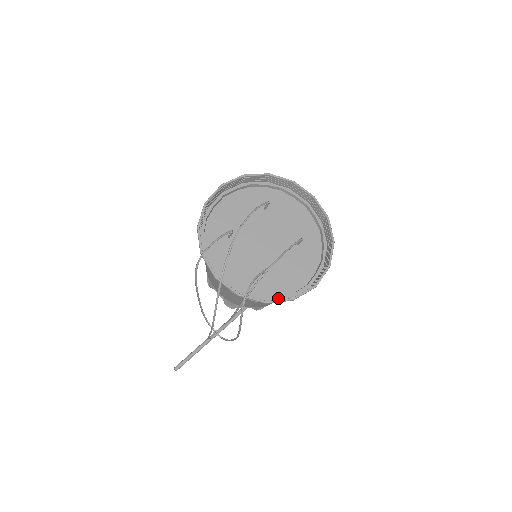
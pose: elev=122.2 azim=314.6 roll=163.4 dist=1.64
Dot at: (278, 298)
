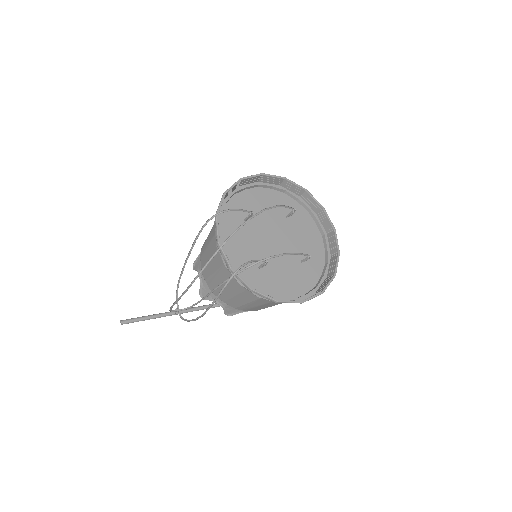
Dot at: occluded
